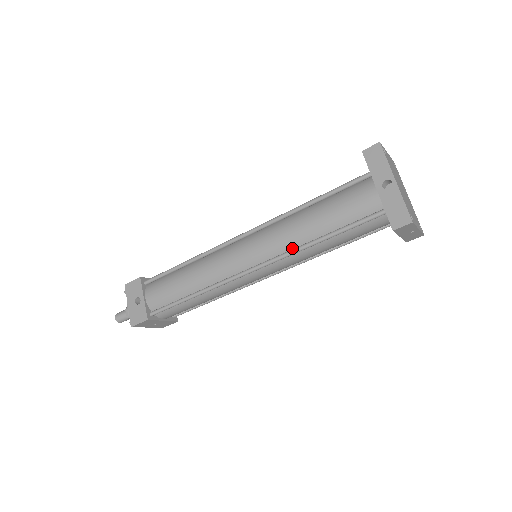
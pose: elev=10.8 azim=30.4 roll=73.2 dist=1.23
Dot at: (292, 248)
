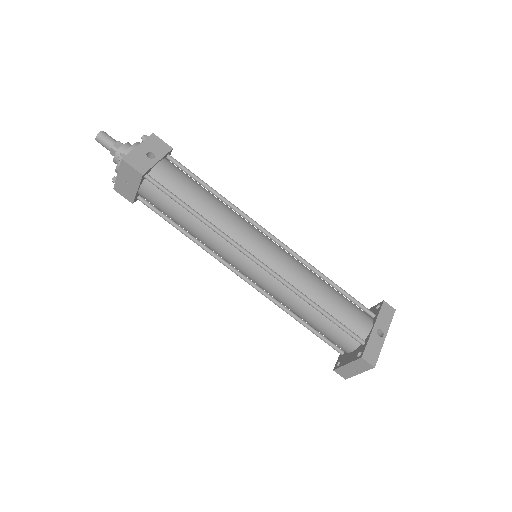
Dot at: (294, 286)
